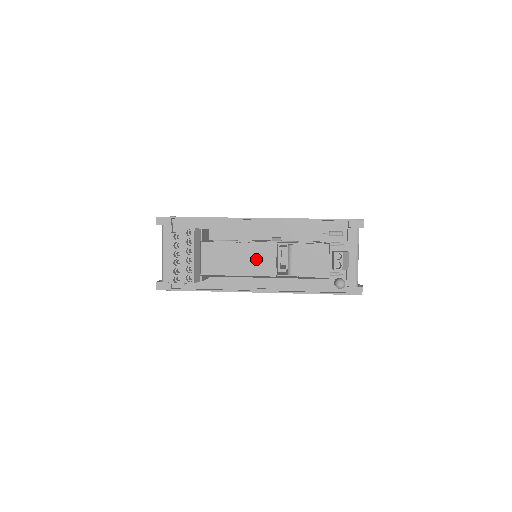
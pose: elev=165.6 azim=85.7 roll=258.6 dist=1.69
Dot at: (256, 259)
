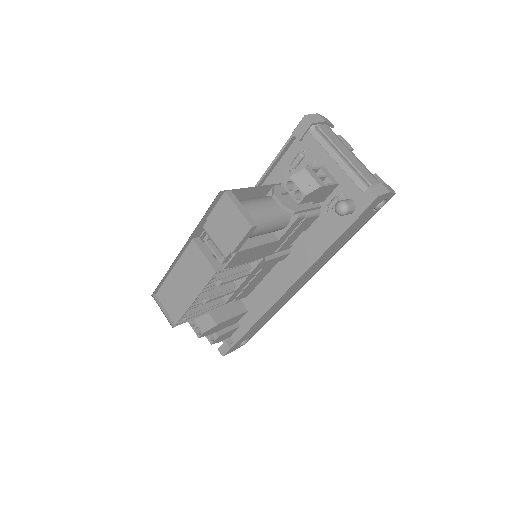
Dot at: (192, 271)
